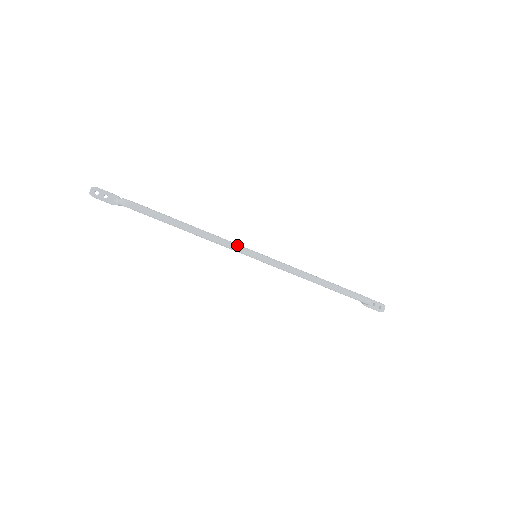
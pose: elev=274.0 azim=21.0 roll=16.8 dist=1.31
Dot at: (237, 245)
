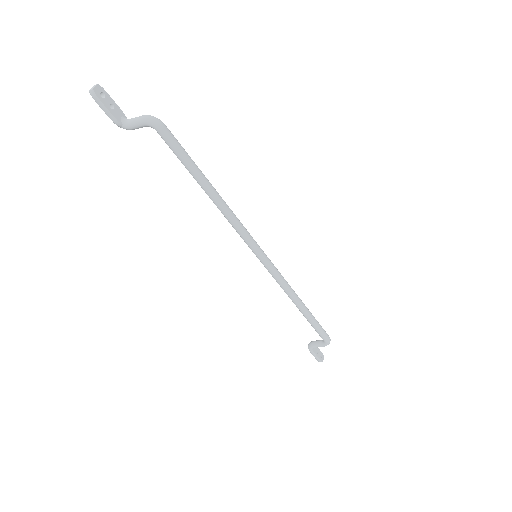
Dot at: (249, 233)
